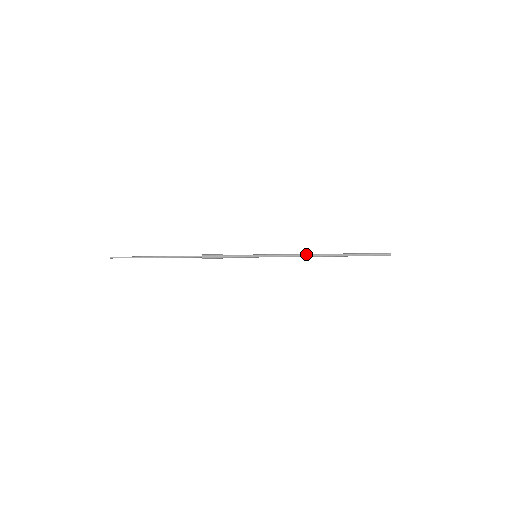
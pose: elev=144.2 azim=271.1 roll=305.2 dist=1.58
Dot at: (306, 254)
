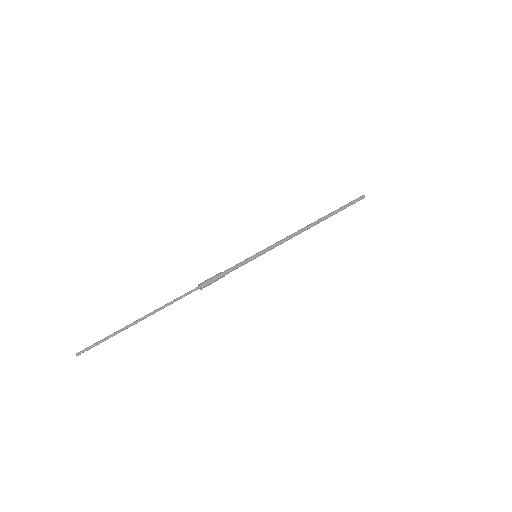
Dot at: (300, 229)
